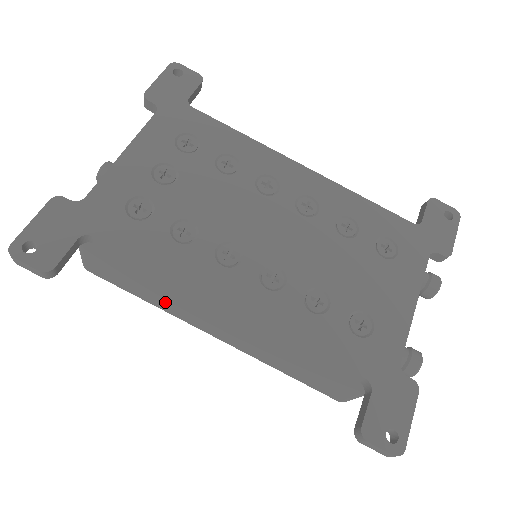
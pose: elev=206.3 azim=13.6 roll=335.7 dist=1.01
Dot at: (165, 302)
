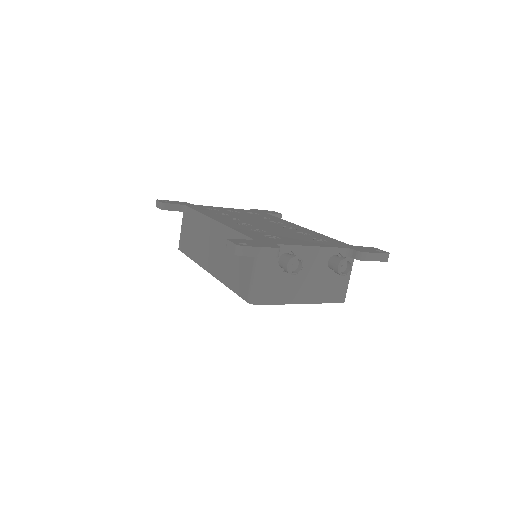
Dot at: (197, 249)
